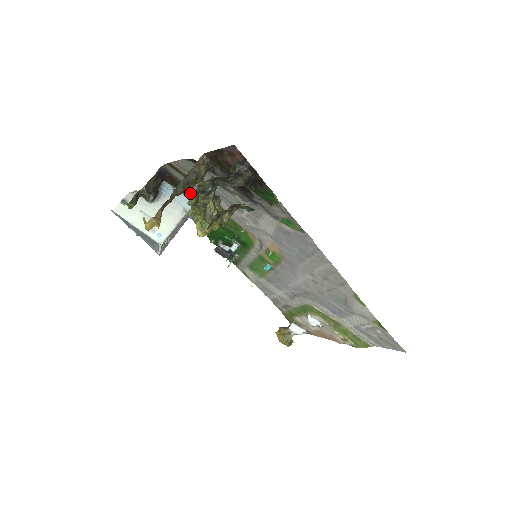
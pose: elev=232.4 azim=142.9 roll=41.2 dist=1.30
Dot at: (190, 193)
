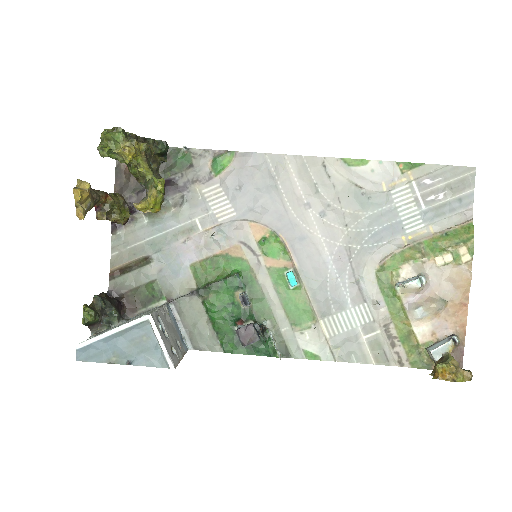
Dot at: (153, 292)
